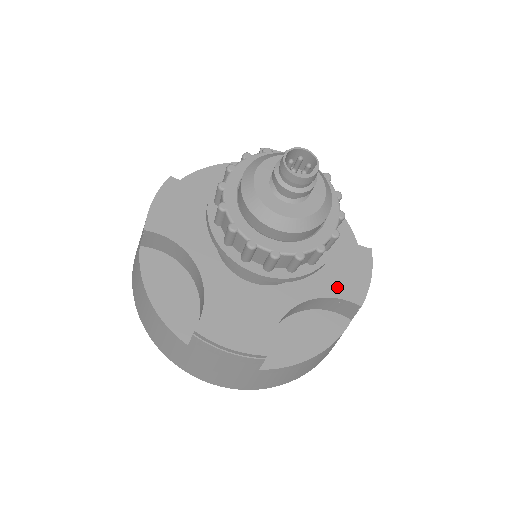
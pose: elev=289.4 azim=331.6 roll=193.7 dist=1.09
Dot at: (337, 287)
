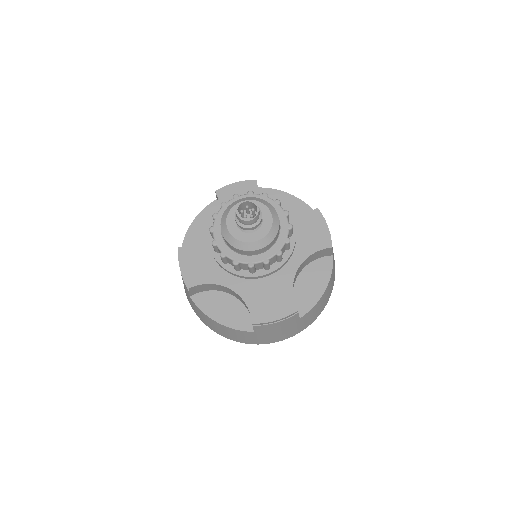
Dot at: (255, 303)
